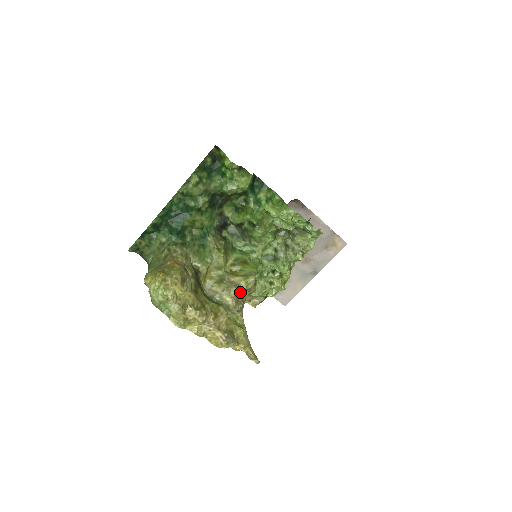
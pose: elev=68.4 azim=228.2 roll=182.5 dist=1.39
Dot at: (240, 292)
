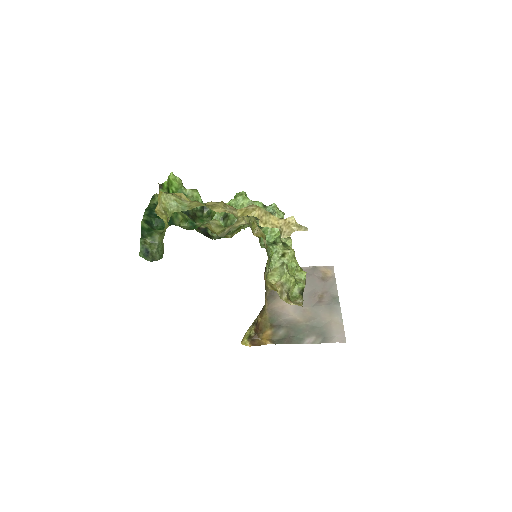
Dot at: (246, 216)
